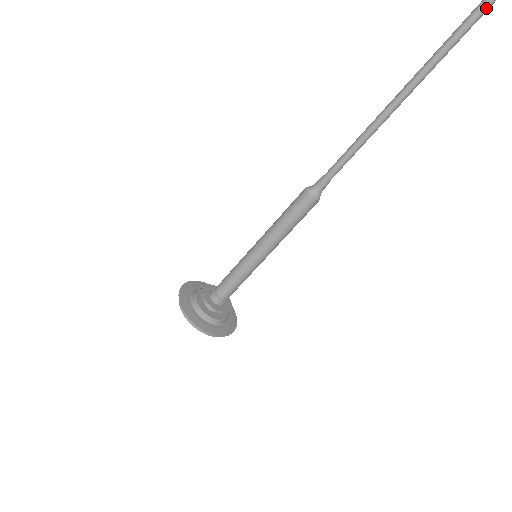
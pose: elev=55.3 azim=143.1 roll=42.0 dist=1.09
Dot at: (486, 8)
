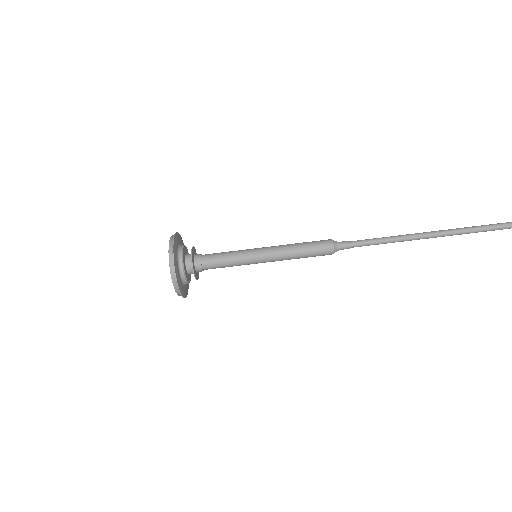
Dot at: (501, 229)
